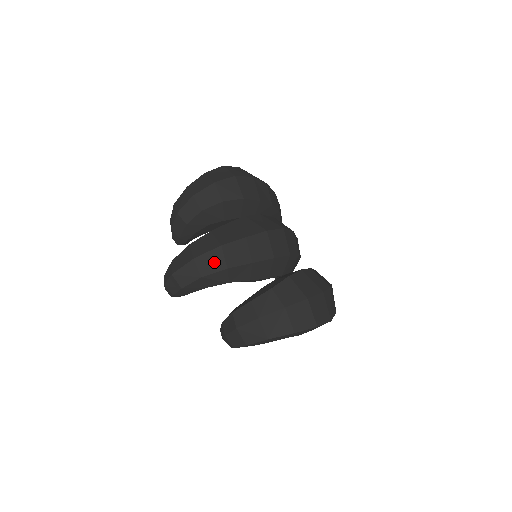
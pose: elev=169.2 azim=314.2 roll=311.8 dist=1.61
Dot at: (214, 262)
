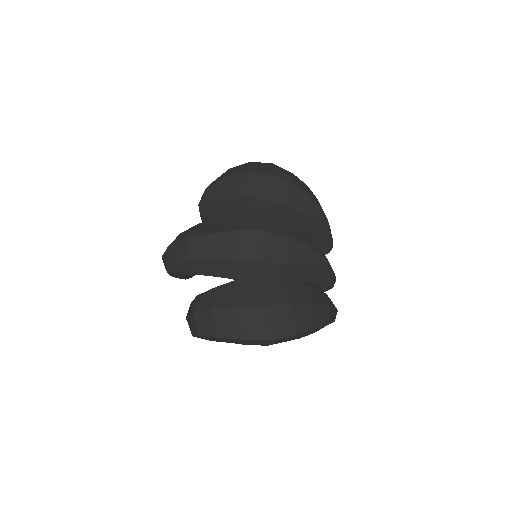
Dot at: (180, 252)
